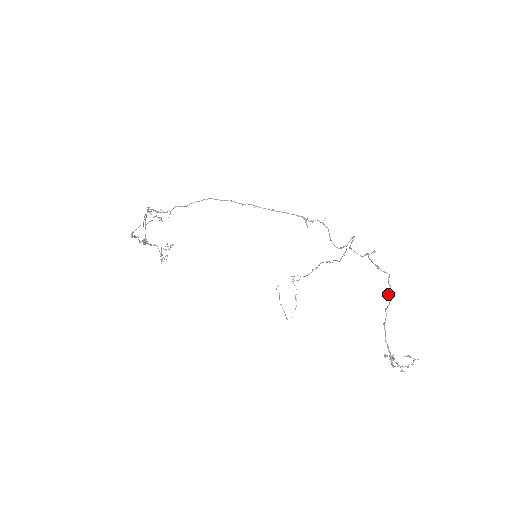
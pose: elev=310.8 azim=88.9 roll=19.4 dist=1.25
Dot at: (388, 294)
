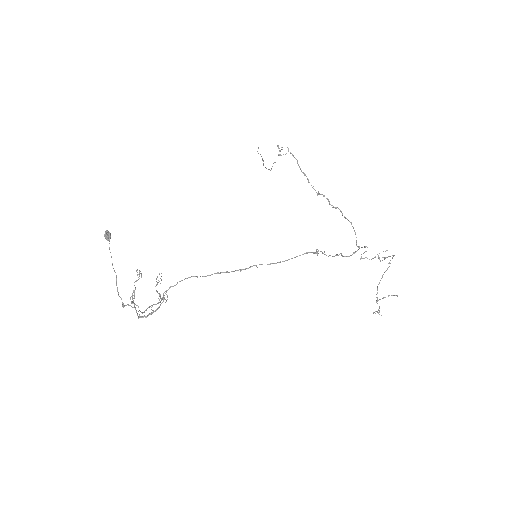
Dot at: occluded
